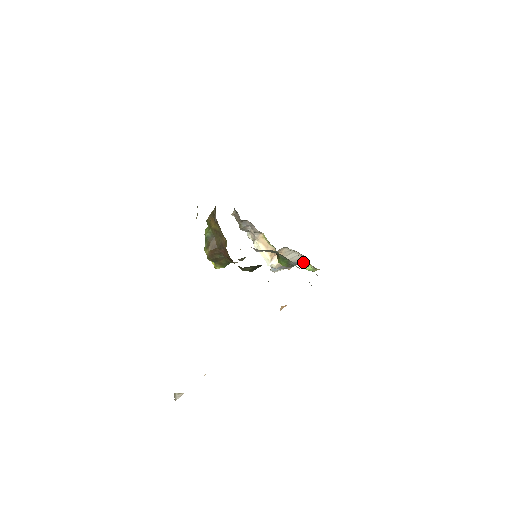
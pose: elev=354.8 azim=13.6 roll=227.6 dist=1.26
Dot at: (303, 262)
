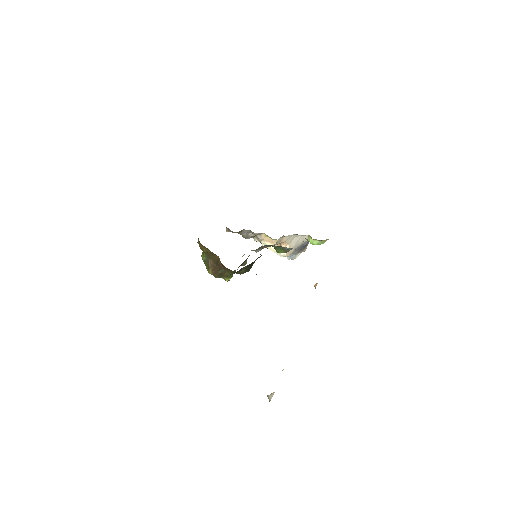
Dot at: (309, 240)
